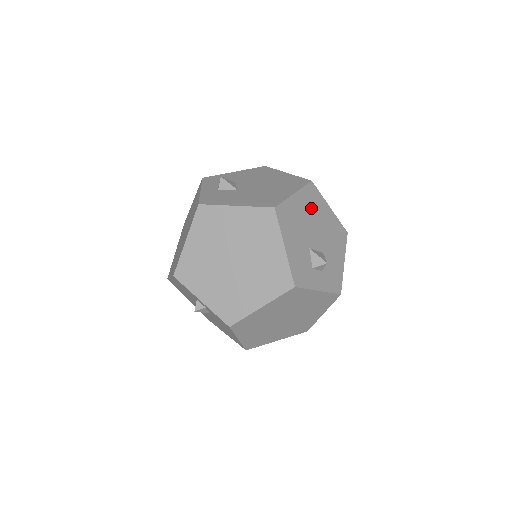
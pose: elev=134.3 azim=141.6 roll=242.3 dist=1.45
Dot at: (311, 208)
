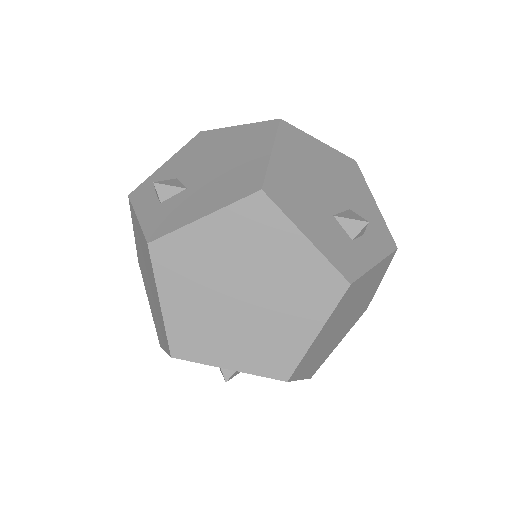
Dot at: (302, 158)
